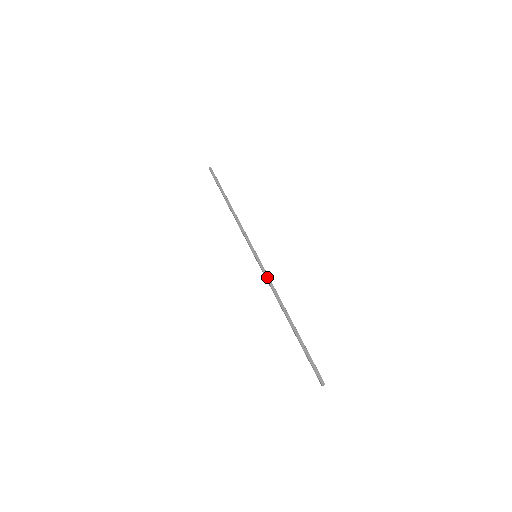
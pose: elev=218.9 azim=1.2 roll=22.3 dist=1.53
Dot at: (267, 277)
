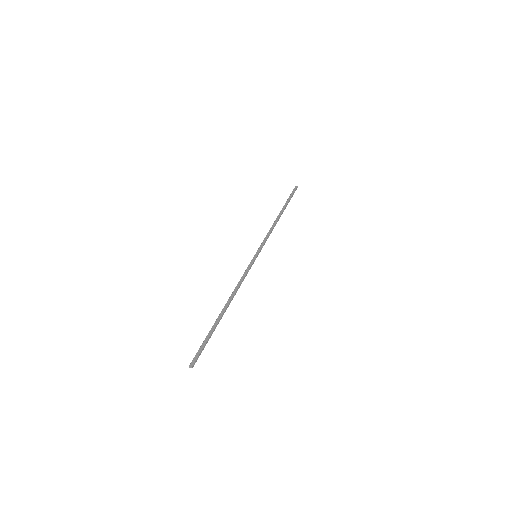
Dot at: (245, 273)
